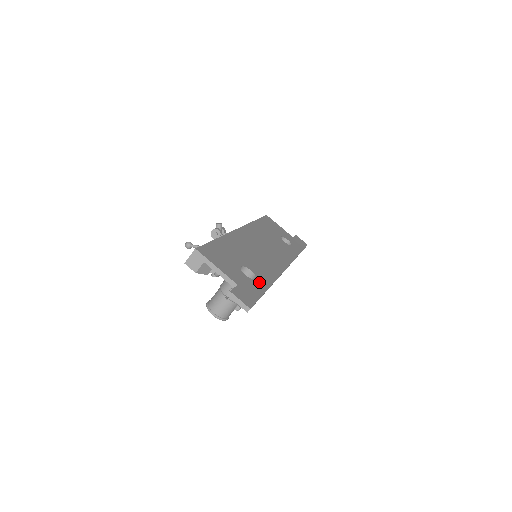
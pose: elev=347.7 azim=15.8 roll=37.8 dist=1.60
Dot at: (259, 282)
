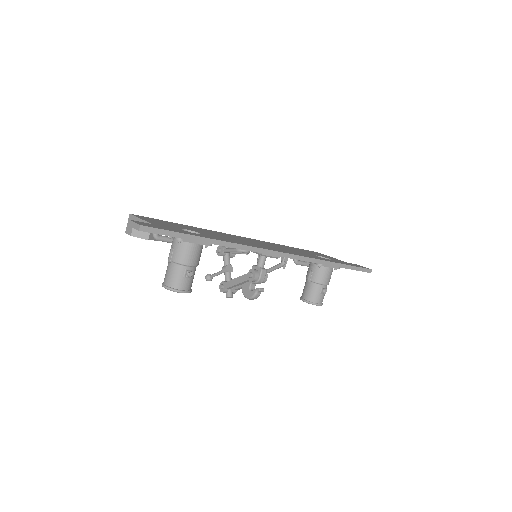
Dot at: occluded
